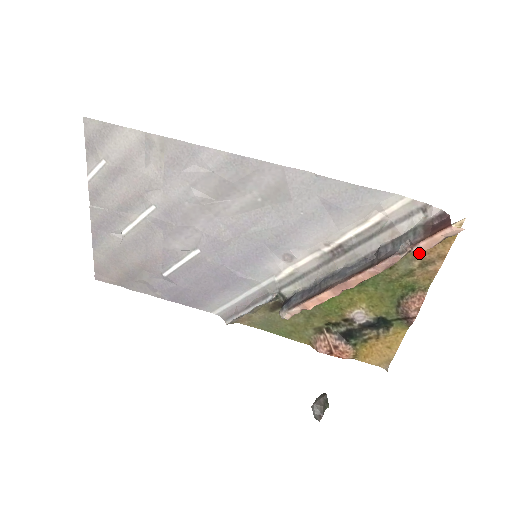
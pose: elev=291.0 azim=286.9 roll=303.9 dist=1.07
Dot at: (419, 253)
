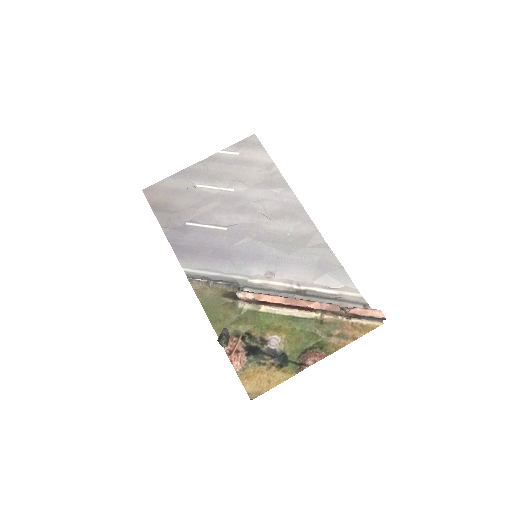
Dot at: (344, 326)
